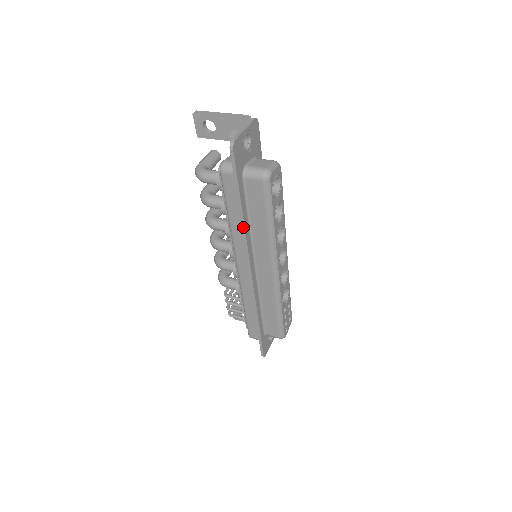
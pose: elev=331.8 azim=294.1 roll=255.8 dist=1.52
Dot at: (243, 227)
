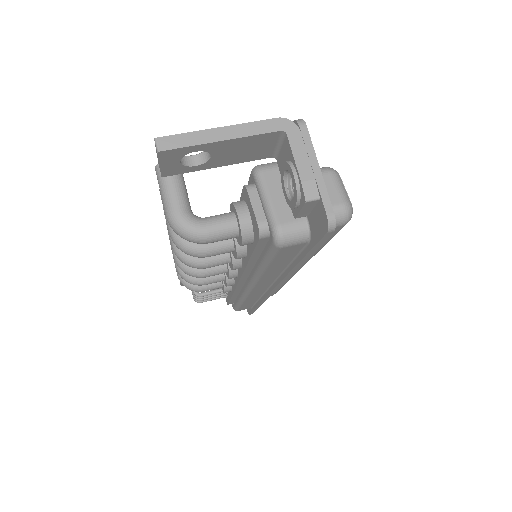
Dot at: (291, 273)
